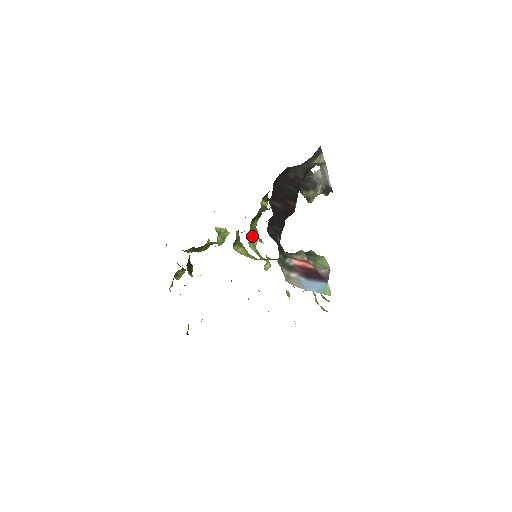
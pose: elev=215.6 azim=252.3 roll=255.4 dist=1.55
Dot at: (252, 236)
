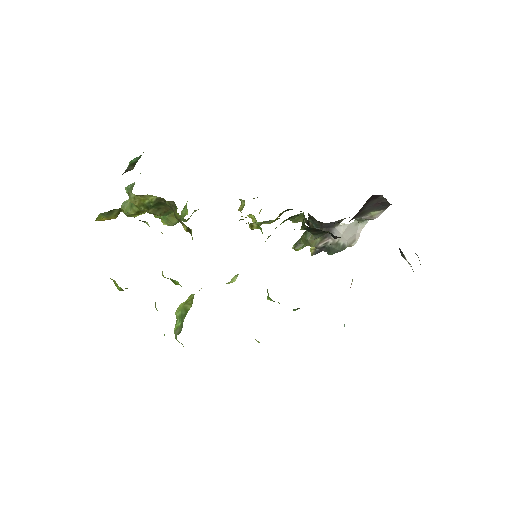
Dot at: occluded
